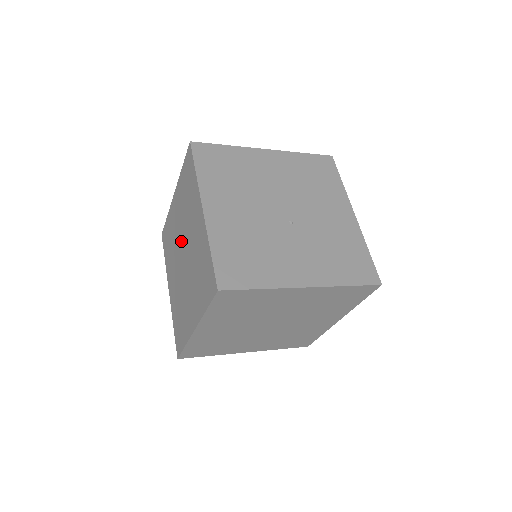
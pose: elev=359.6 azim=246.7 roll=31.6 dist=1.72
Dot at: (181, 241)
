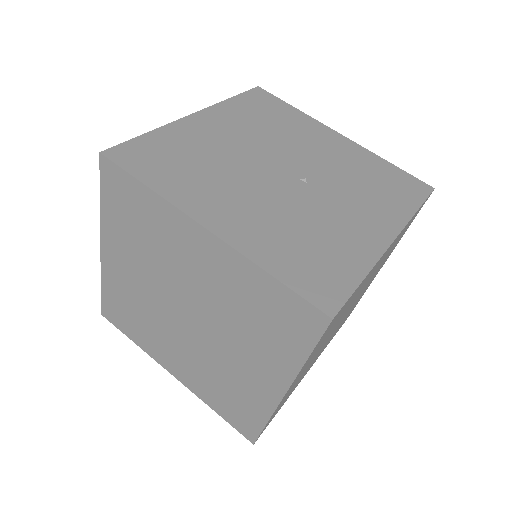
Dot at: (166, 300)
